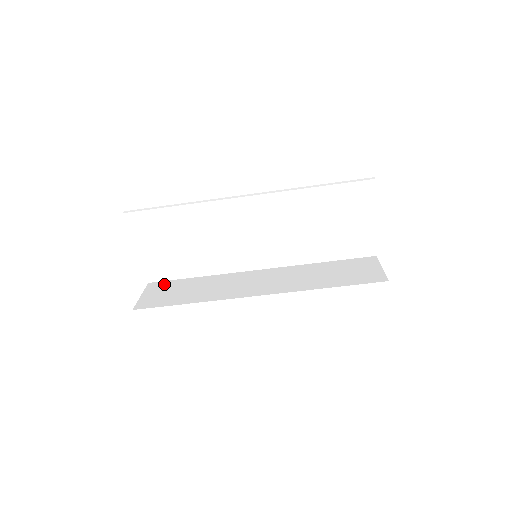
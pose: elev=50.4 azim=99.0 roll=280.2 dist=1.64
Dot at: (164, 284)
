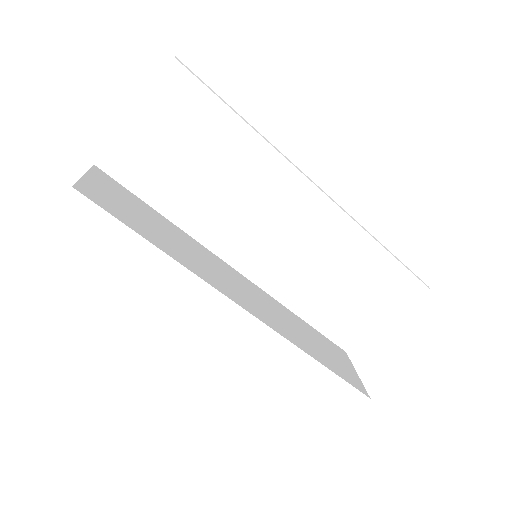
Dot at: (119, 187)
